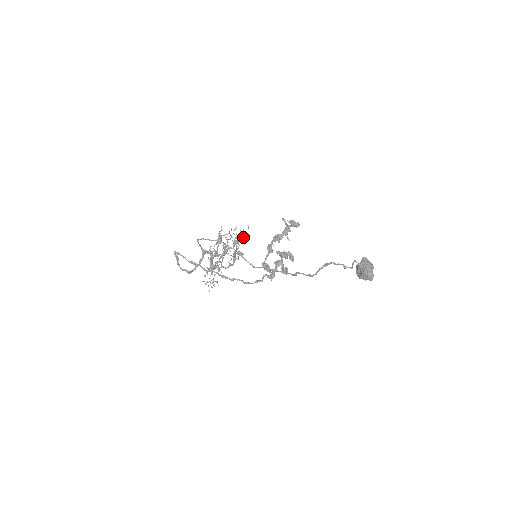
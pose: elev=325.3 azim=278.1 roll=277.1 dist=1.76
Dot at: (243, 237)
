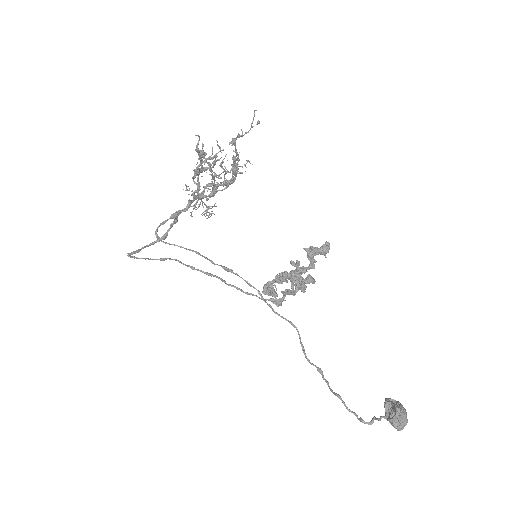
Dot at: (245, 132)
